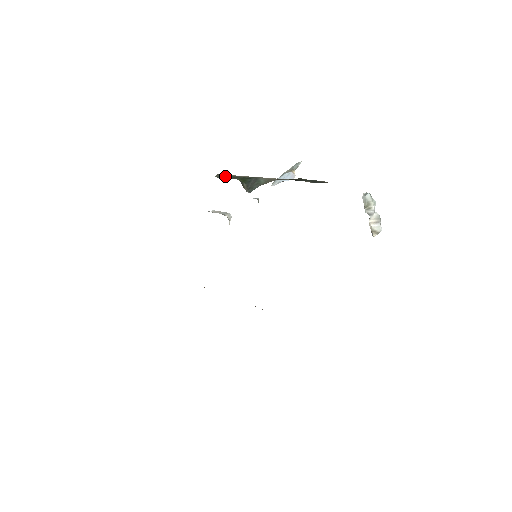
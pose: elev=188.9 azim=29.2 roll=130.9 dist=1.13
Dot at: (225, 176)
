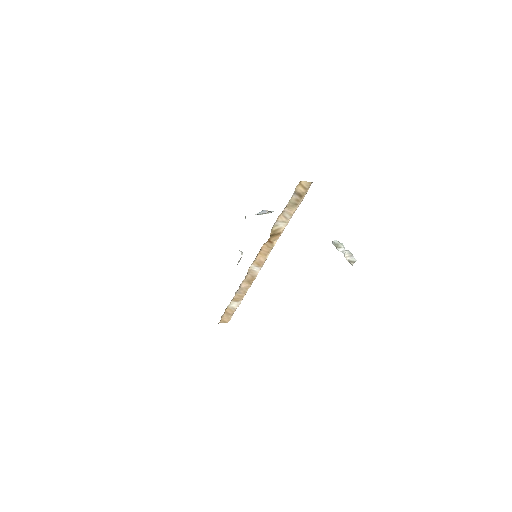
Dot at: occluded
